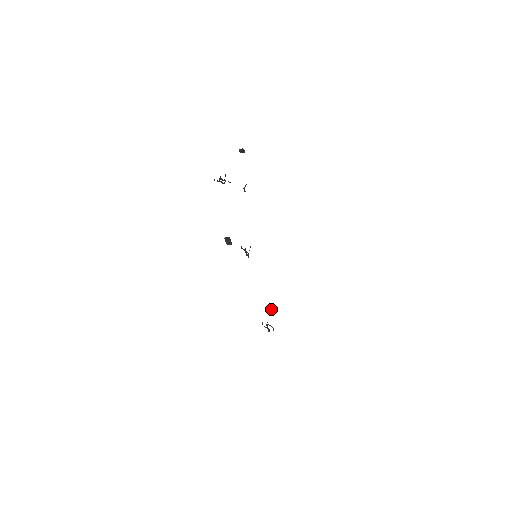
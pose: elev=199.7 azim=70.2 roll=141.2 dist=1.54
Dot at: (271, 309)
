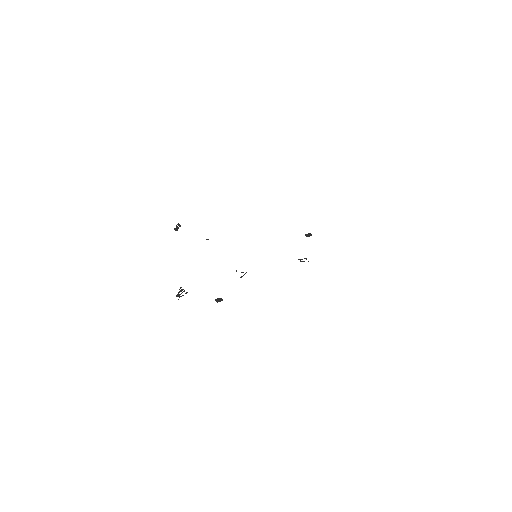
Dot at: (305, 235)
